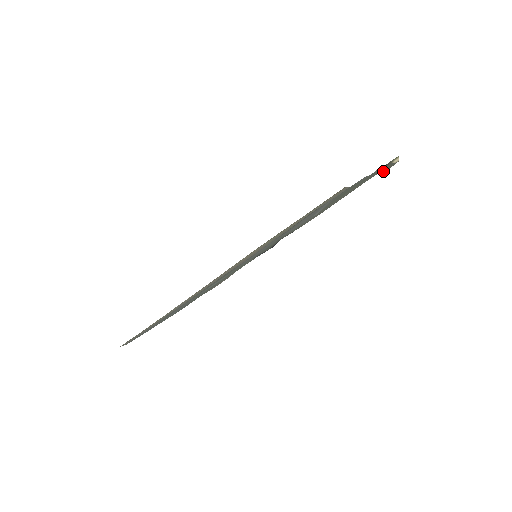
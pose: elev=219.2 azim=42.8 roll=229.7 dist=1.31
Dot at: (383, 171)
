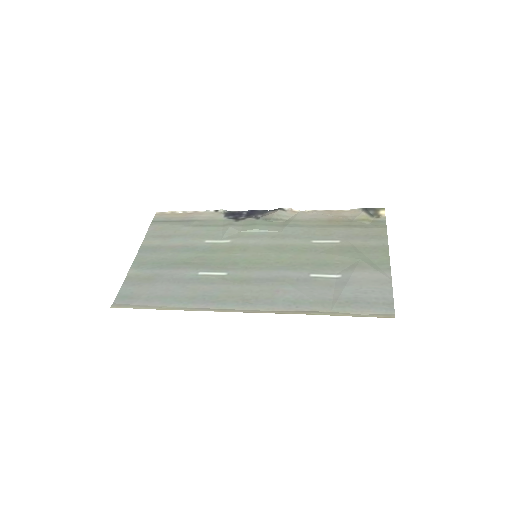
Dot at: (373, 220)
